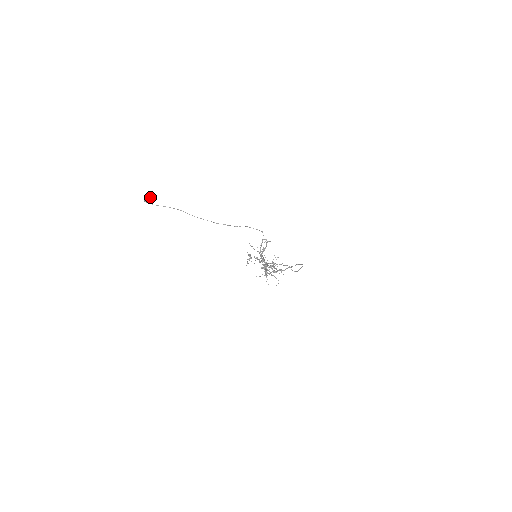
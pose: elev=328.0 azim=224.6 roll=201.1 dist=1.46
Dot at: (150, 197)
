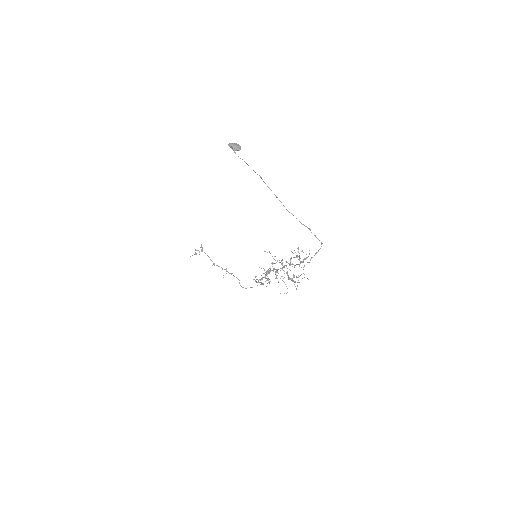
Dot at: (238, 145)
